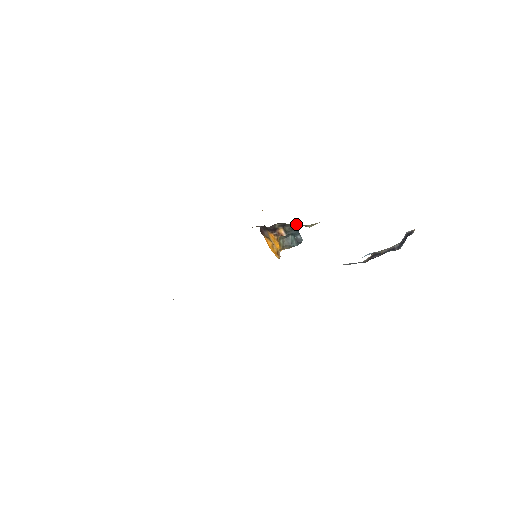
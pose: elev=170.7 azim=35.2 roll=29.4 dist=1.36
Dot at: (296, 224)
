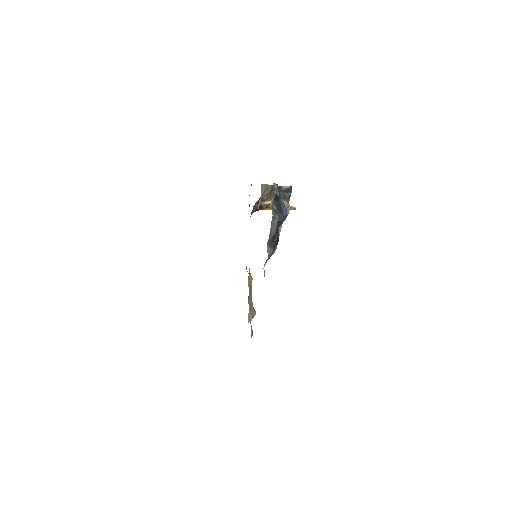
Dot at: occluded
